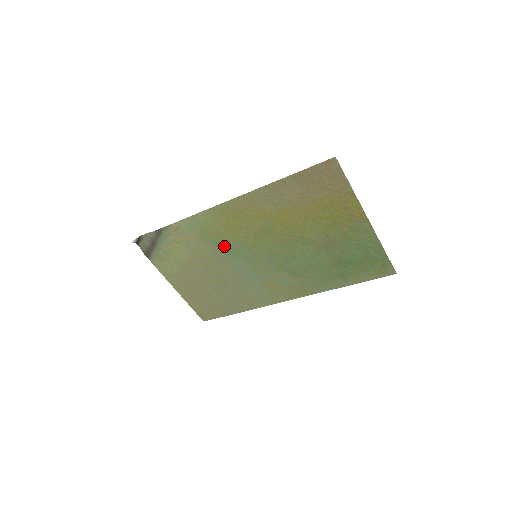
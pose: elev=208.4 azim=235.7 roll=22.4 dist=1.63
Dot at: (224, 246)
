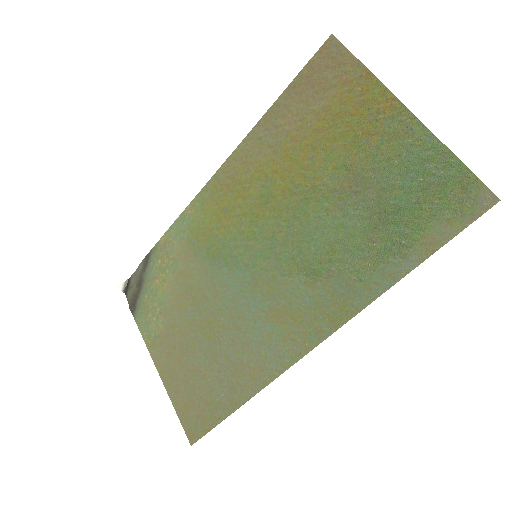
Dot at: (216, 253)
